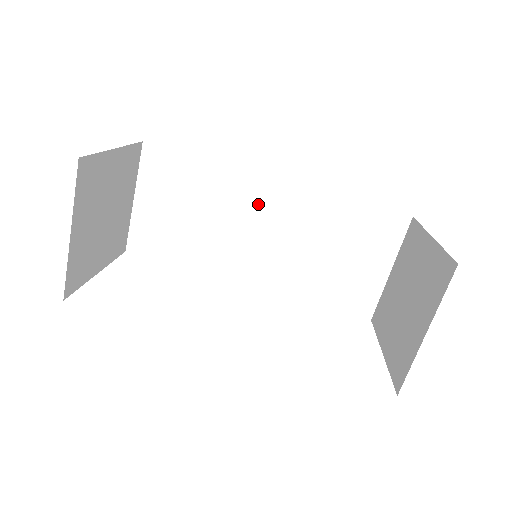
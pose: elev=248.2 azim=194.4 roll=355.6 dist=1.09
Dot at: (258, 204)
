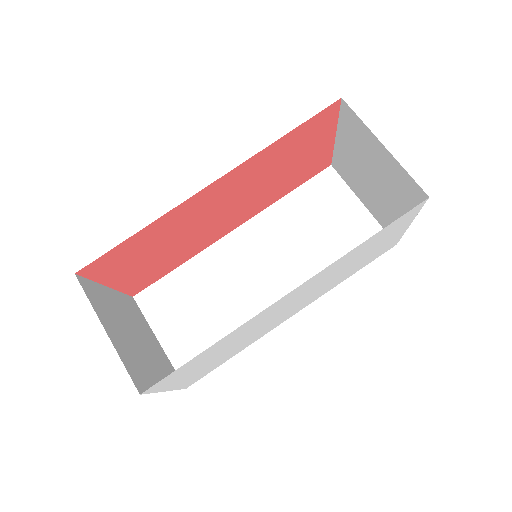
Dot at: (239, 256)
